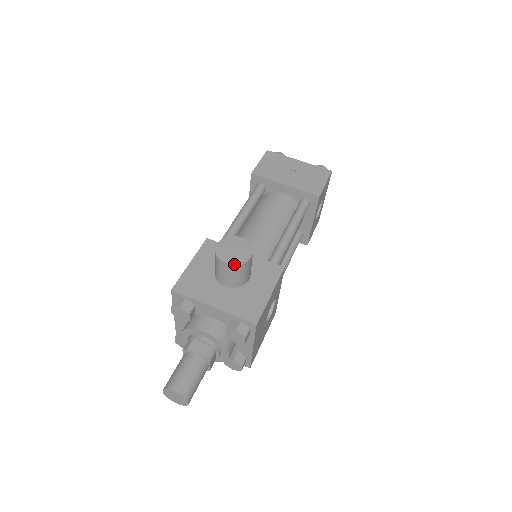
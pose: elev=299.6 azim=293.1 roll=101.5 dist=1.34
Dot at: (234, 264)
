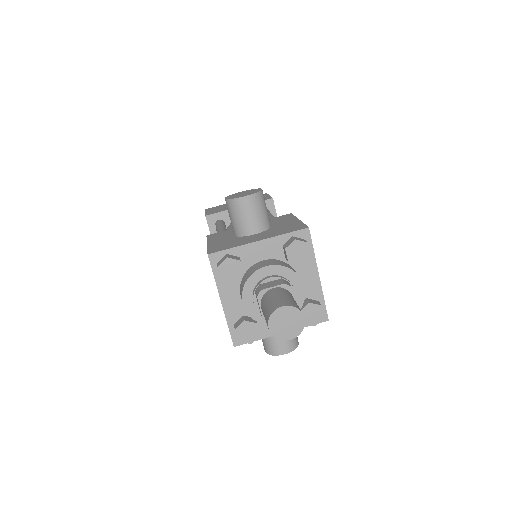
Dot at: (253, 194)
